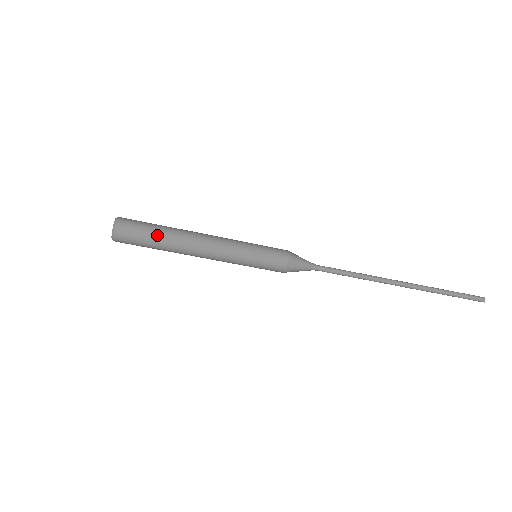
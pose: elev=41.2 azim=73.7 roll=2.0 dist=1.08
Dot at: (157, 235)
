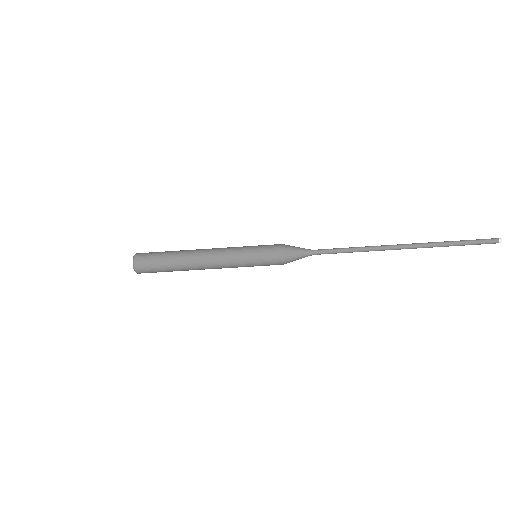
Dot at: (167, 260)
